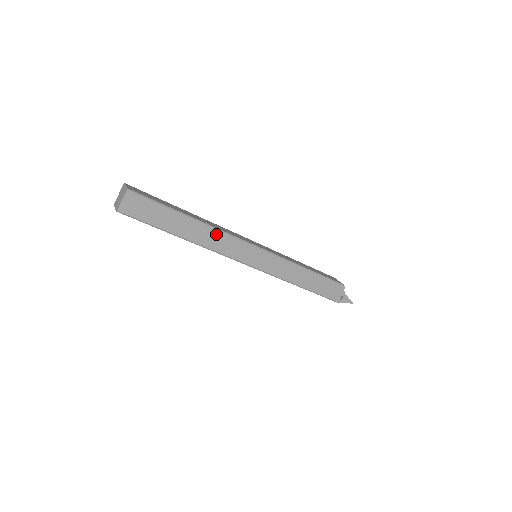
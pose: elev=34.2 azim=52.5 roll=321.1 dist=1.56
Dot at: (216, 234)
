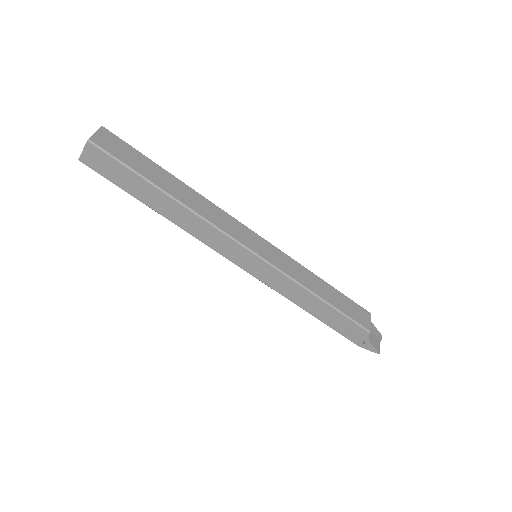
Dot at: (197, 220)
